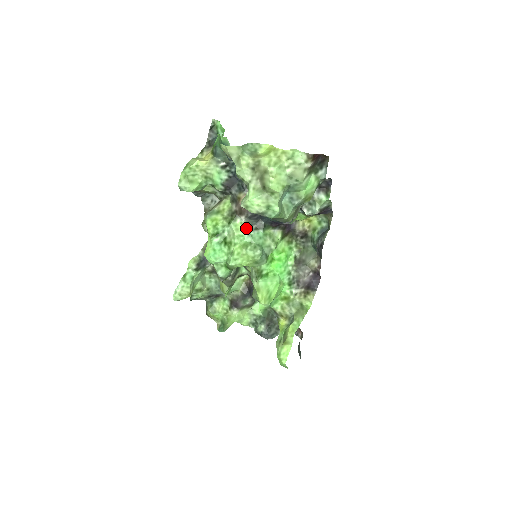
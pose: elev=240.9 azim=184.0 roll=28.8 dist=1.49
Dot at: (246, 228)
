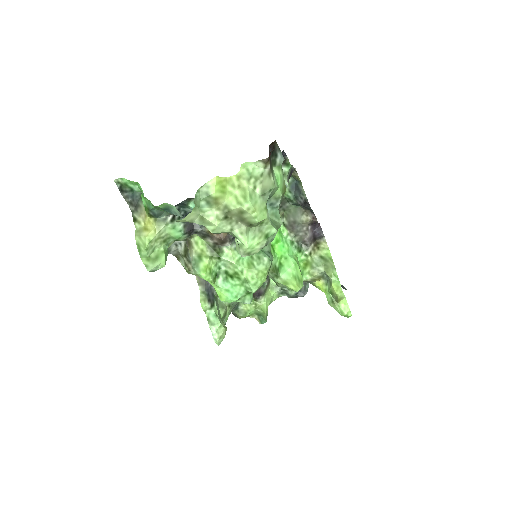
Dot at: occluded
